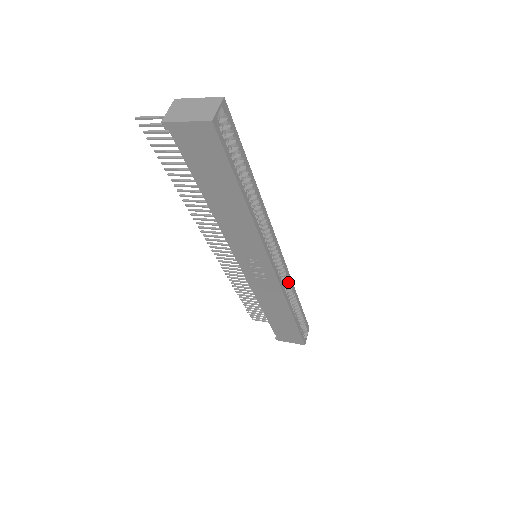
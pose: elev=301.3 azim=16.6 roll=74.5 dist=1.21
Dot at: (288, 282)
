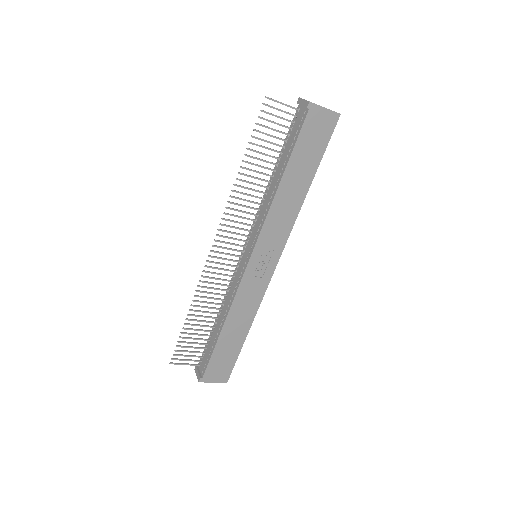
Dot at: occluded
